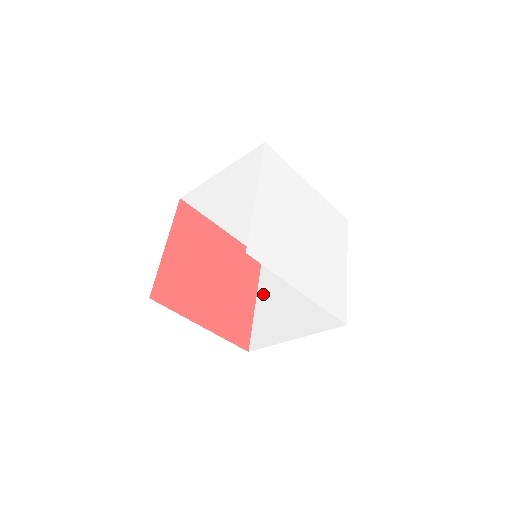
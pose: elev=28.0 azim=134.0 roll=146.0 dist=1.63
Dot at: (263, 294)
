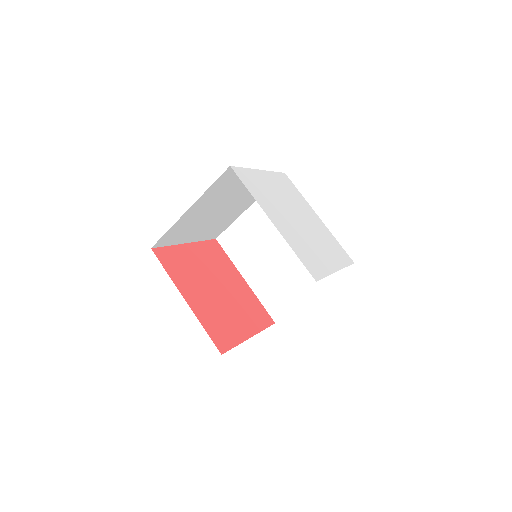
Dot at: occluded
